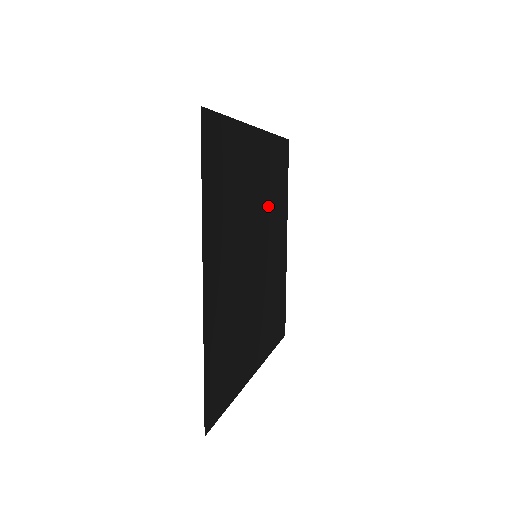
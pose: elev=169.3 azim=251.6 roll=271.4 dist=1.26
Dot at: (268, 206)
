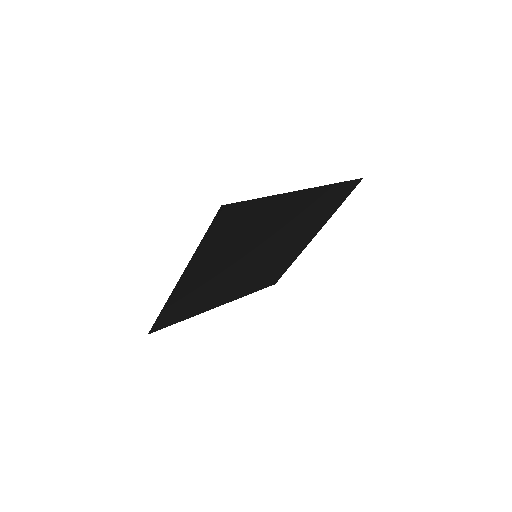
Dot at: (243, 244)
